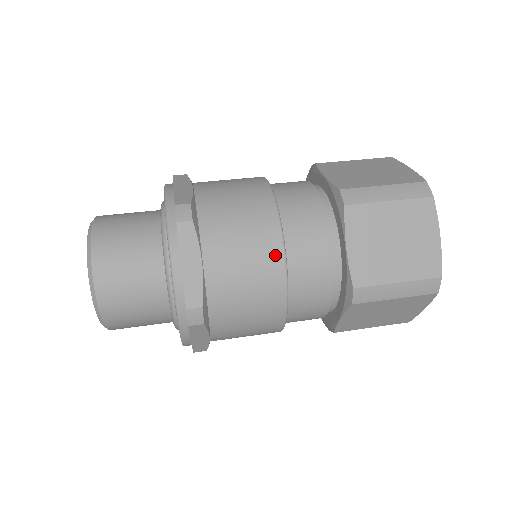
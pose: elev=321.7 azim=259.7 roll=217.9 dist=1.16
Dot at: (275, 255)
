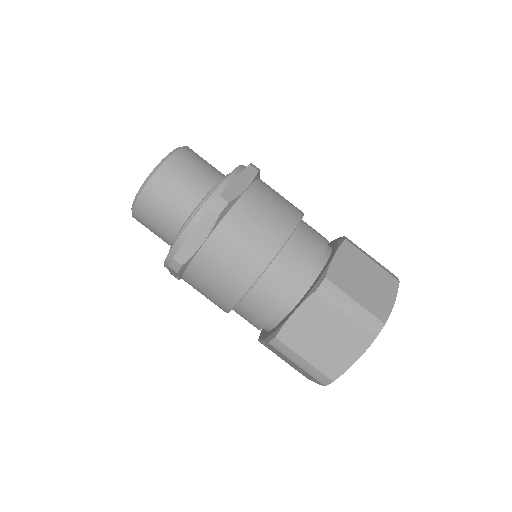
Dot at: occluded
